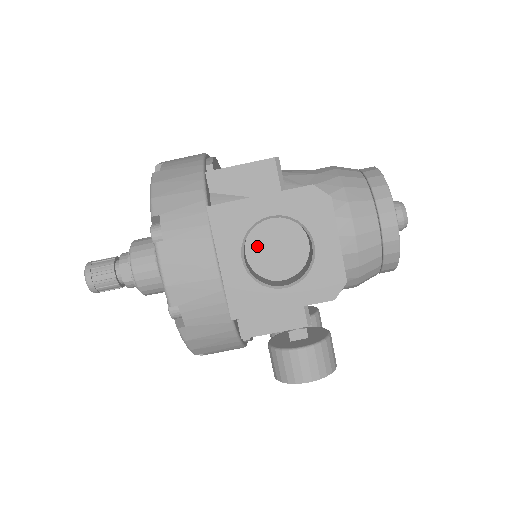
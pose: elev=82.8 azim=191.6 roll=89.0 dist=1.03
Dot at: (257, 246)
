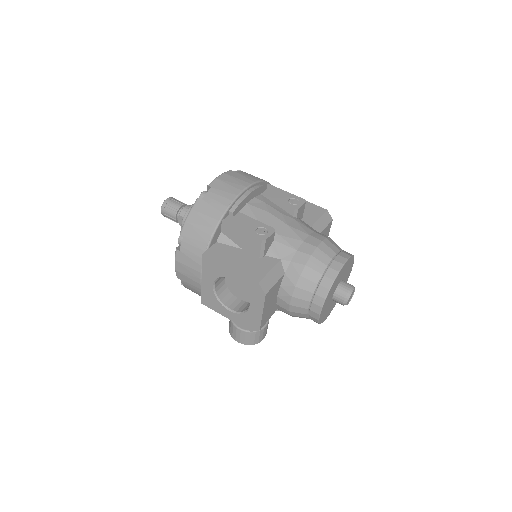
Dot at: occluded
